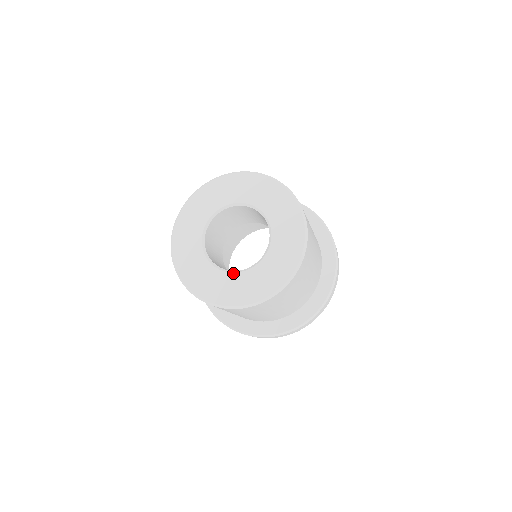
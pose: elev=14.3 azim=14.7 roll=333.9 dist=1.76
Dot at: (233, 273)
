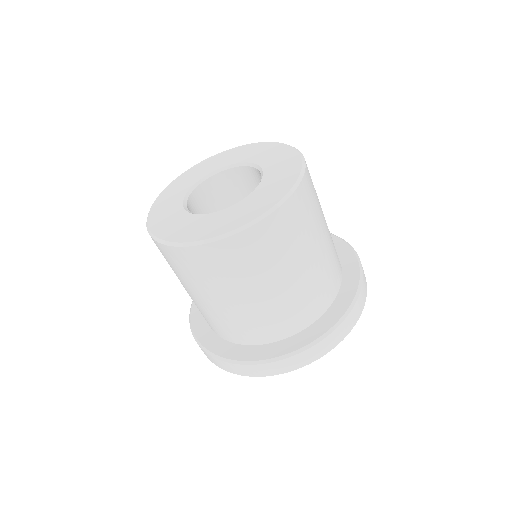
Dot at: (252, 192)
